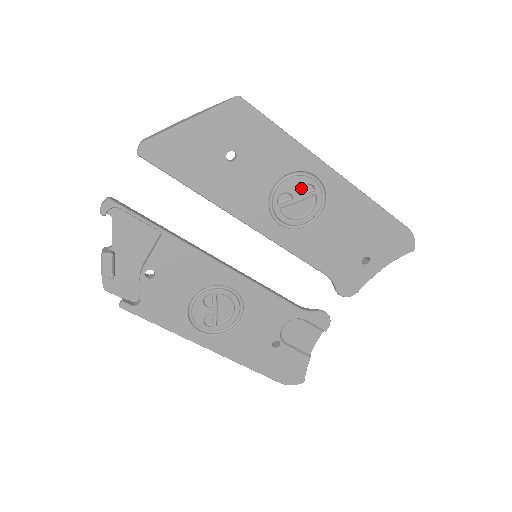
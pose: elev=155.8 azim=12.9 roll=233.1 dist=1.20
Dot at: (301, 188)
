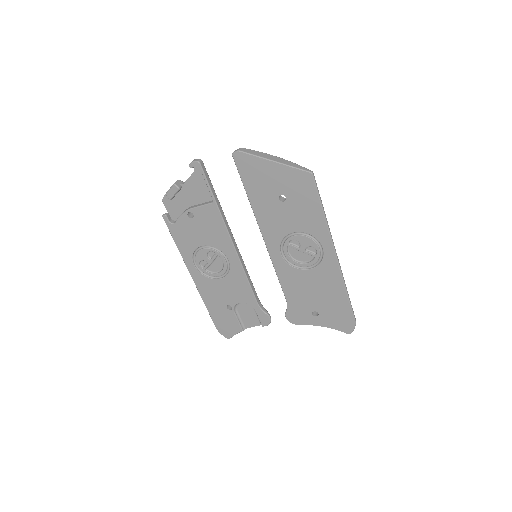
Dot at: (309, 246)
